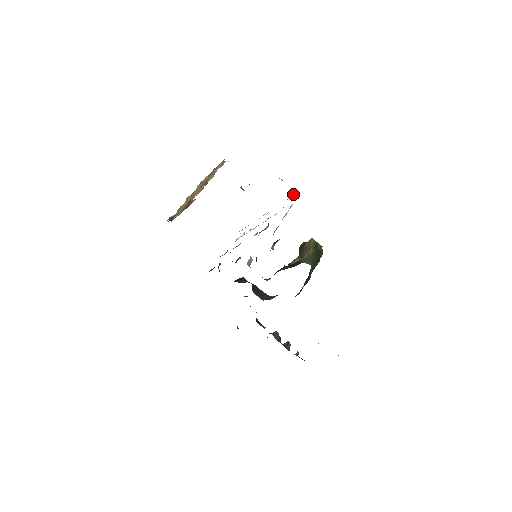
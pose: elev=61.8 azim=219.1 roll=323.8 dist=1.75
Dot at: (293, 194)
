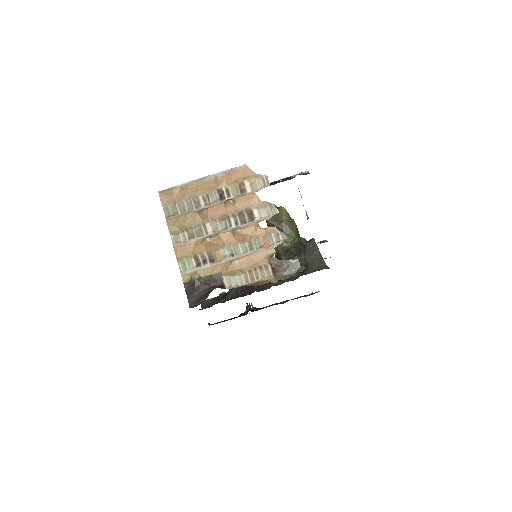
Dot at: occluded
